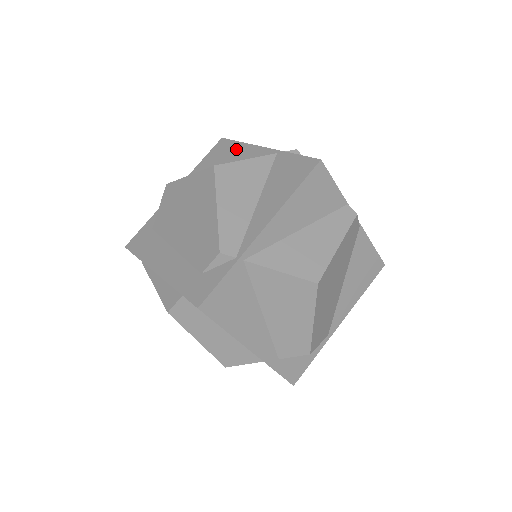
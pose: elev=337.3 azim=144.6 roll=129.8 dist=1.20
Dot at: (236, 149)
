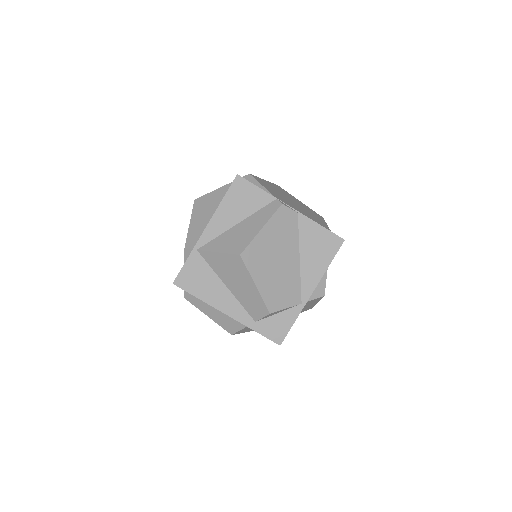
Dot at: occluded
